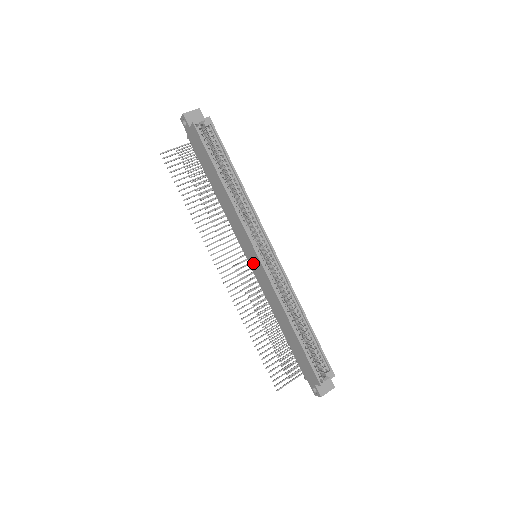
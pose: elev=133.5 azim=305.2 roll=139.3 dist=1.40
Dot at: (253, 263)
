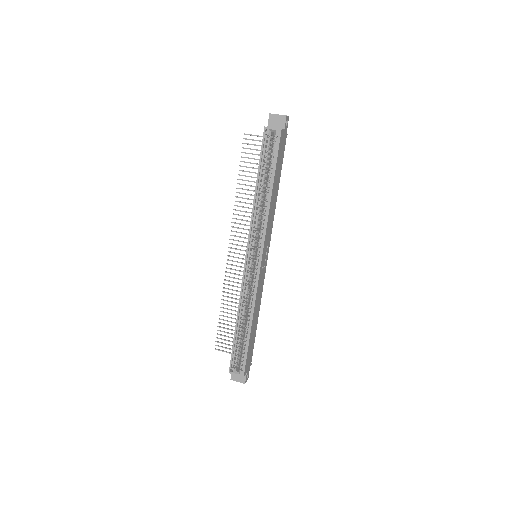
Dot at: occluded
